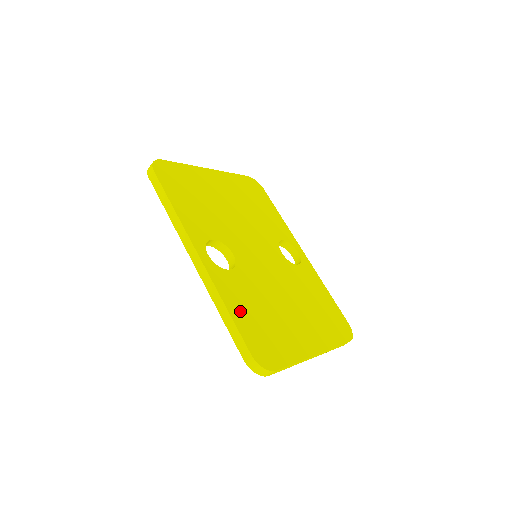
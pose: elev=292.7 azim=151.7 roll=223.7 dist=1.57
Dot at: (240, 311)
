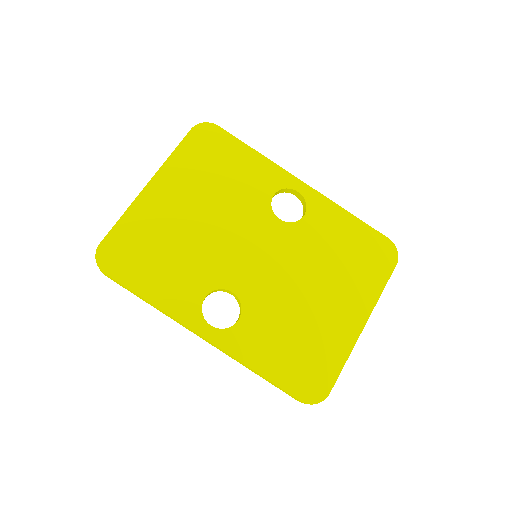
Dot at: (271, 362)
